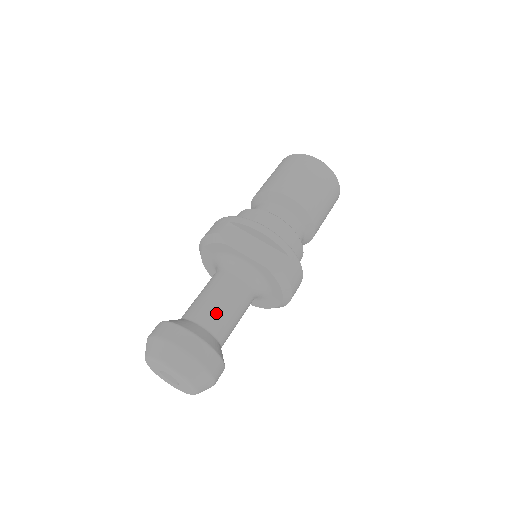
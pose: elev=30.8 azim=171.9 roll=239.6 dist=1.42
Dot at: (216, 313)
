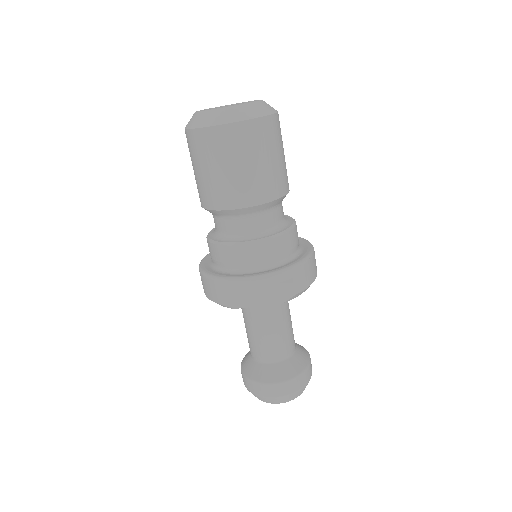
Dot at: (274, 347)
